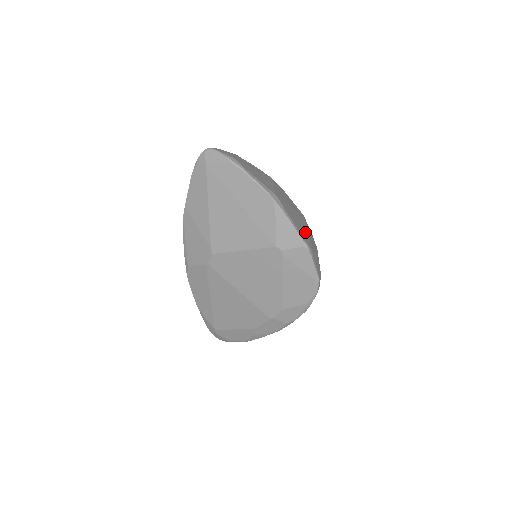
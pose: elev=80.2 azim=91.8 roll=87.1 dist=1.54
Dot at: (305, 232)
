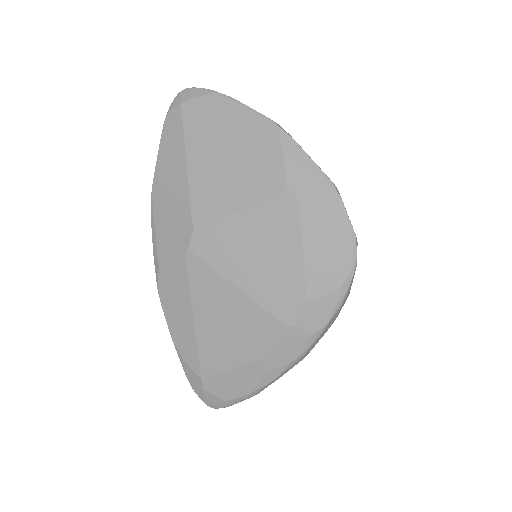
Dot at: occluded
